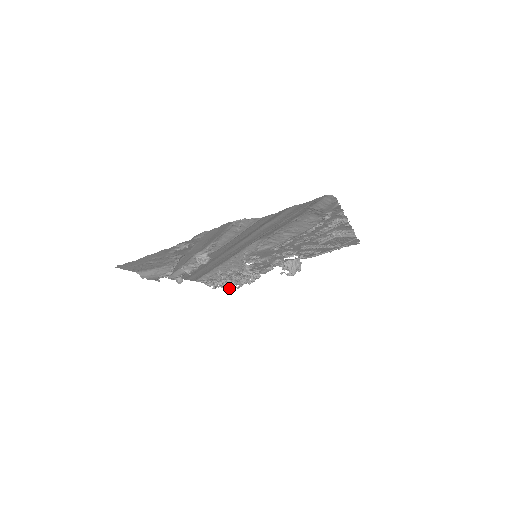
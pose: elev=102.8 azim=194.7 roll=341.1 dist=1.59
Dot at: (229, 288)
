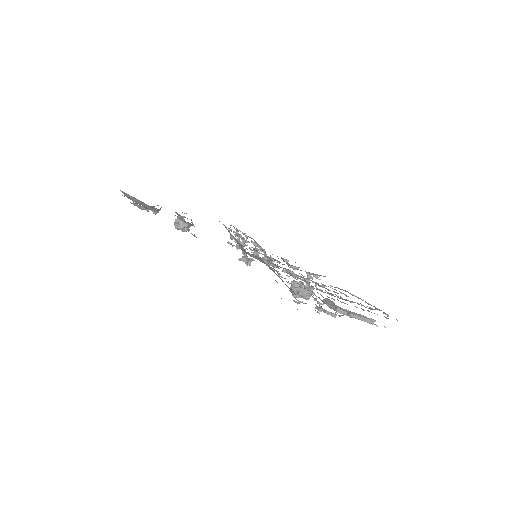
Dot at: (254, 250)
